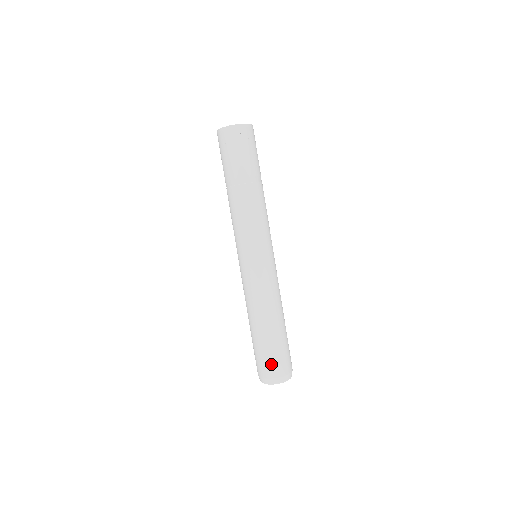
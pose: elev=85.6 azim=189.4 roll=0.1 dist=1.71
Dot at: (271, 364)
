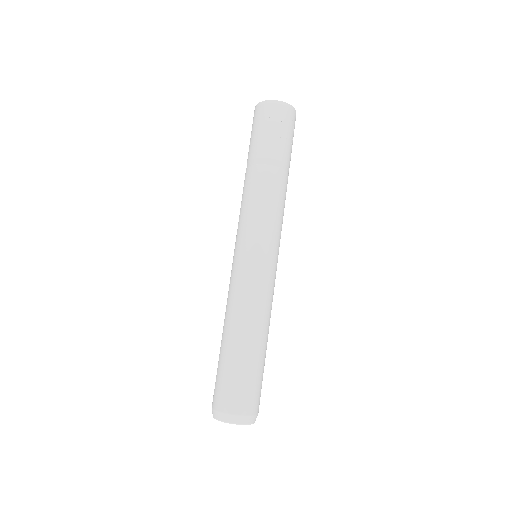
Dot at: (244, 395)
